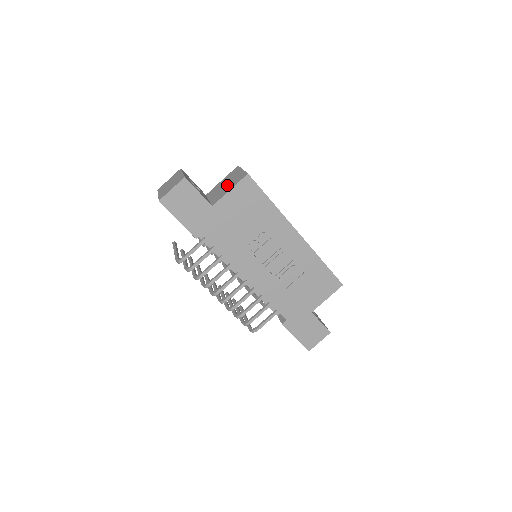
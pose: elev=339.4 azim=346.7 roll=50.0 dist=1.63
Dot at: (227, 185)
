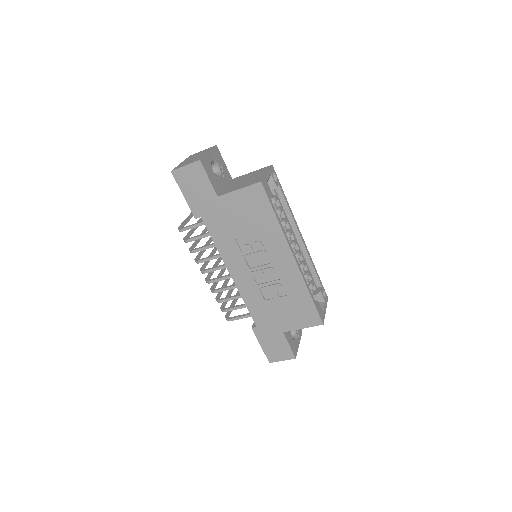
Dot at: (245, 181)
